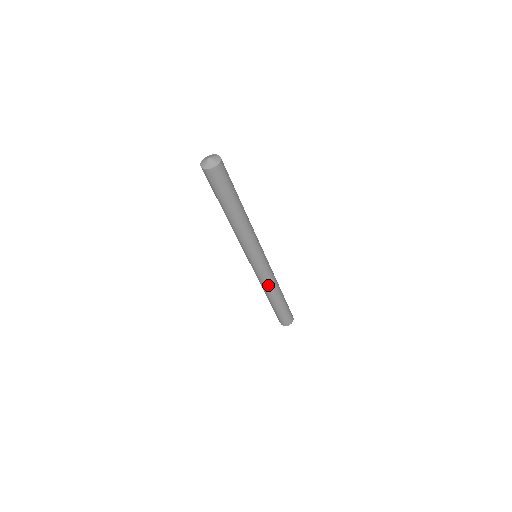
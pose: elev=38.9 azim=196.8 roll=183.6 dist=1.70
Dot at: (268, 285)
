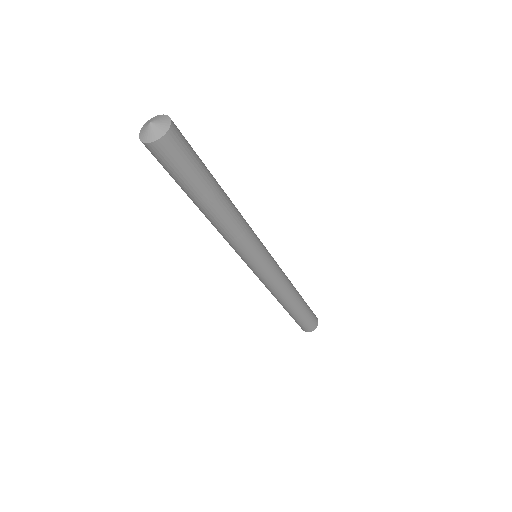
Dot at: (276, 291)
